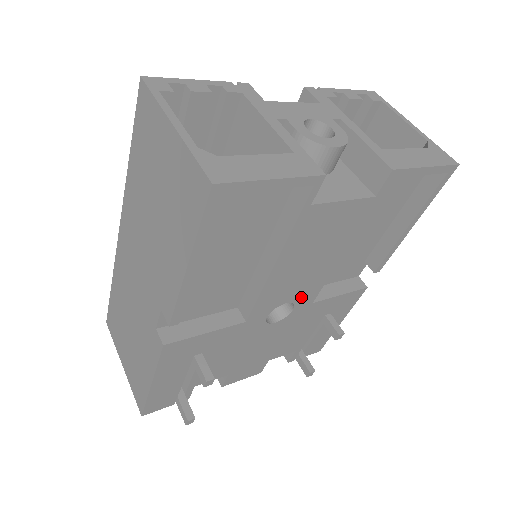
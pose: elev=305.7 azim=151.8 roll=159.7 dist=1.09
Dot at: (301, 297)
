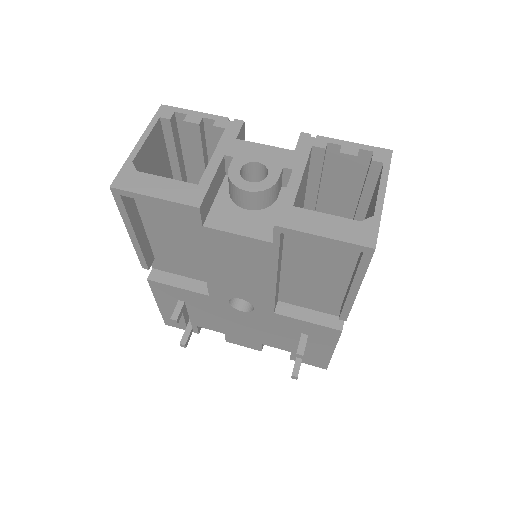
Dot at: (255, 301)
